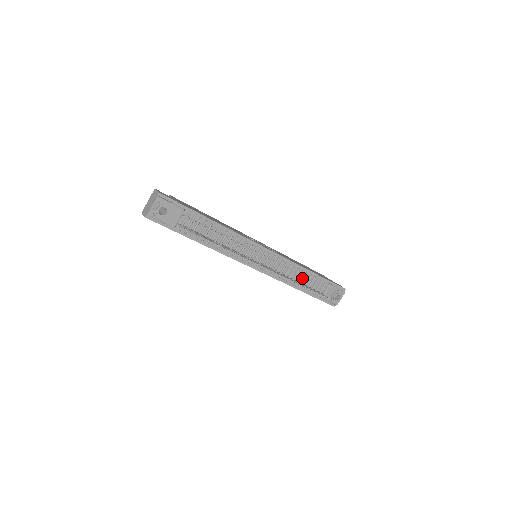
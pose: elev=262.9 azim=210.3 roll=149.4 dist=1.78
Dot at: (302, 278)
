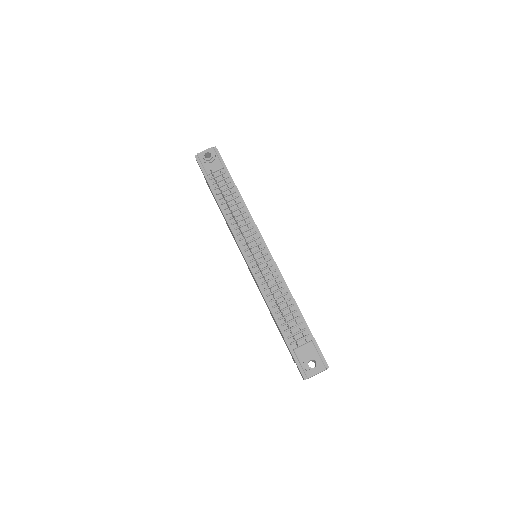
Dot at: (285, 307)
